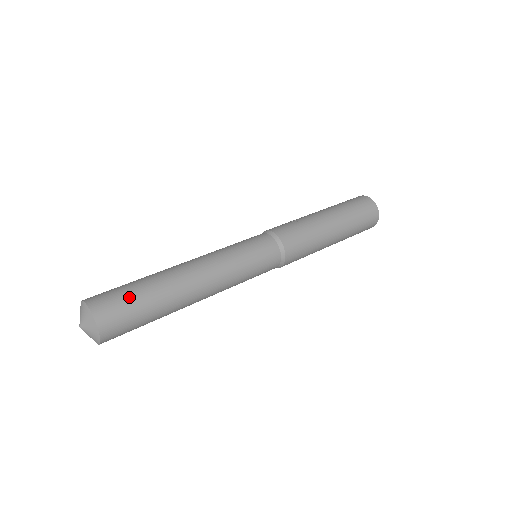
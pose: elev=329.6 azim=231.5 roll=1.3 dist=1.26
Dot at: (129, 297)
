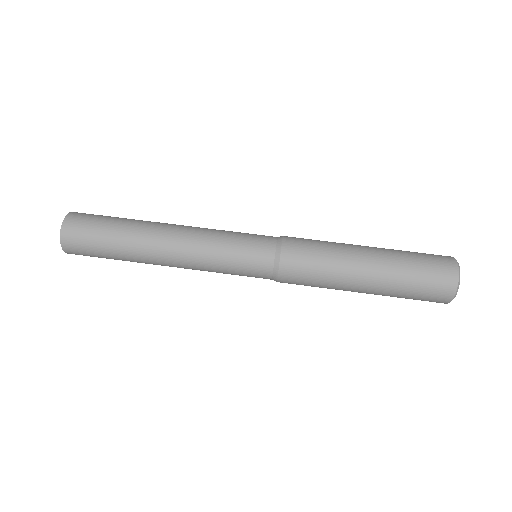
Dot at: (95, 247)
